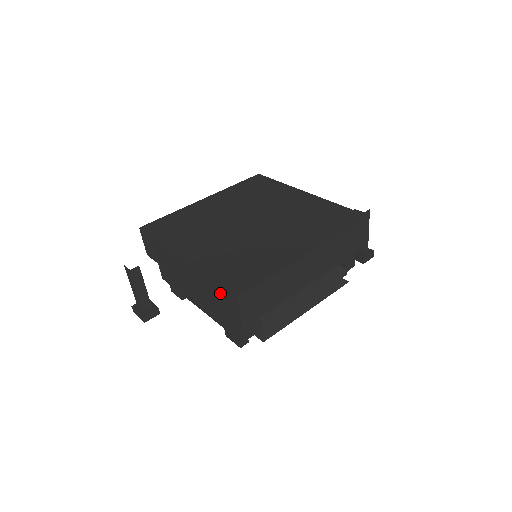
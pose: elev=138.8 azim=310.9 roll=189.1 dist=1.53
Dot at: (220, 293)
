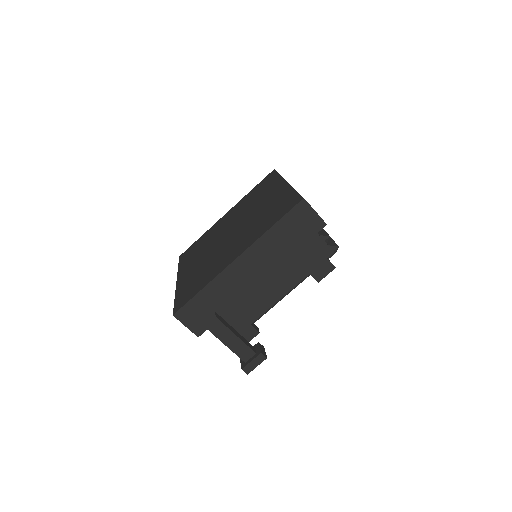
Dot at: (289, 225)
